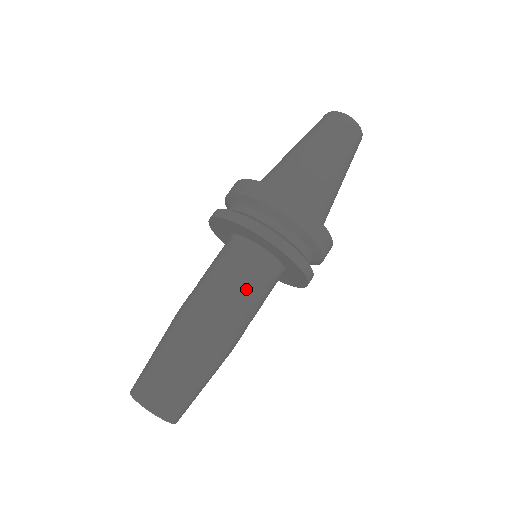
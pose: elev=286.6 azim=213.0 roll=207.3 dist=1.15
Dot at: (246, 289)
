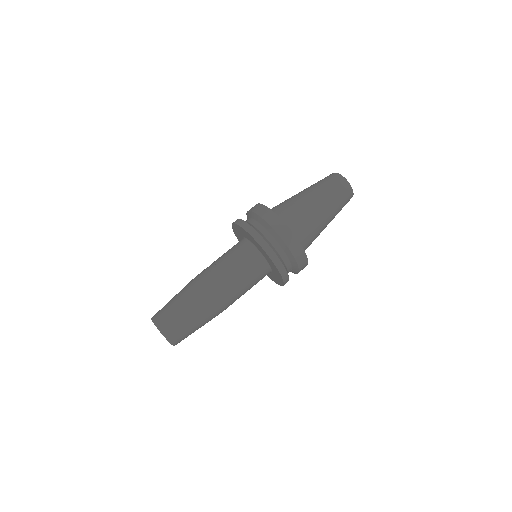
Dot at: (237, 269)
